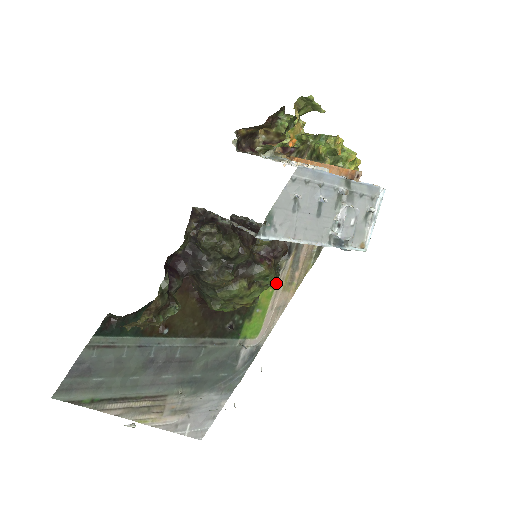
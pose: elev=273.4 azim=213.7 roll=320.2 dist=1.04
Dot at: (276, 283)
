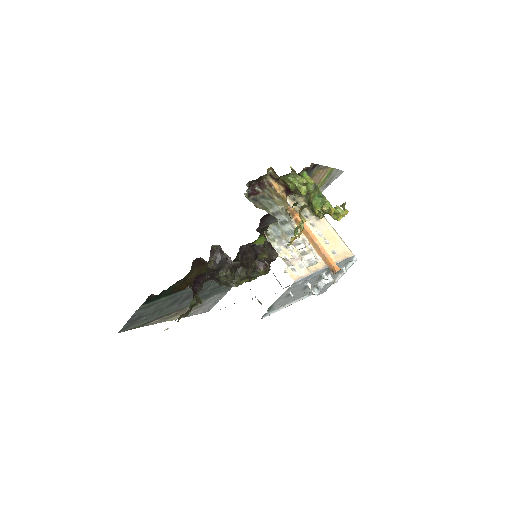
Dot at: occluded
